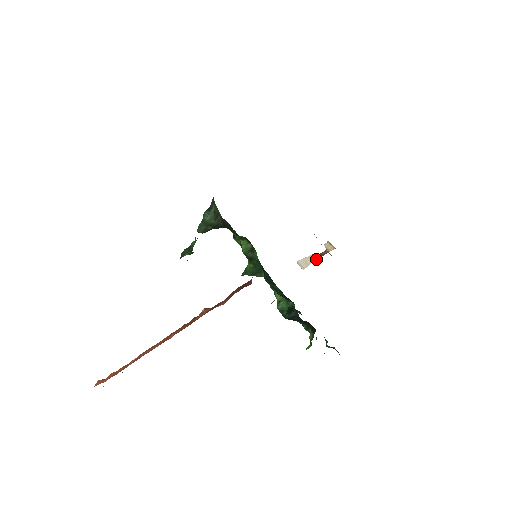
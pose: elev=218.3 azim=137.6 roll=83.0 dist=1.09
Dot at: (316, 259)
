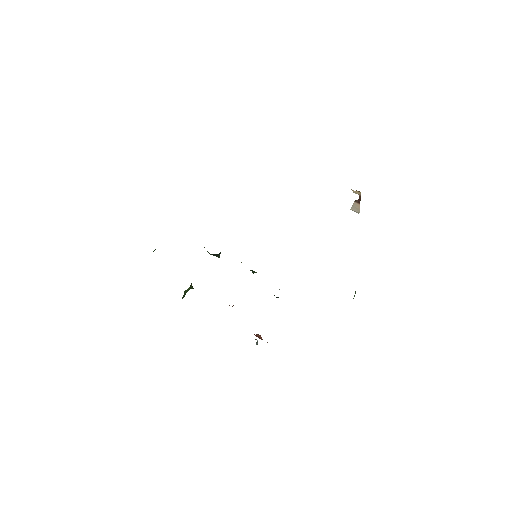
Dot at: occluded
